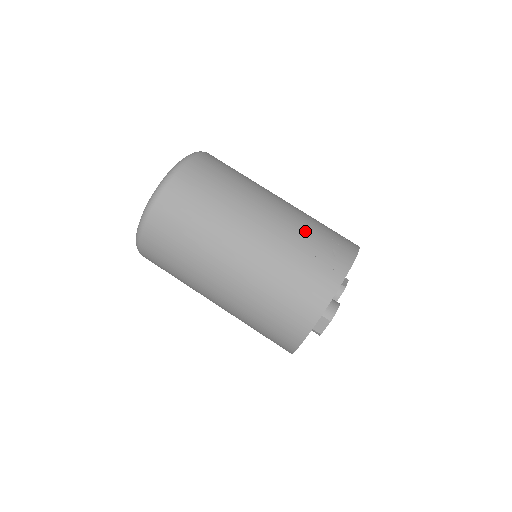
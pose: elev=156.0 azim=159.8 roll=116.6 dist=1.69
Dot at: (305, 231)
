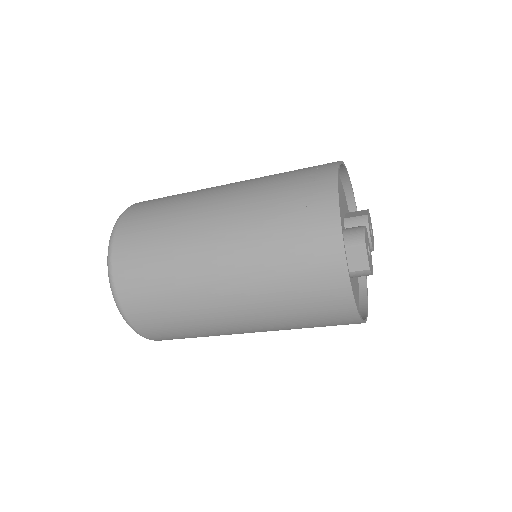
Dot at: (269, 182)
